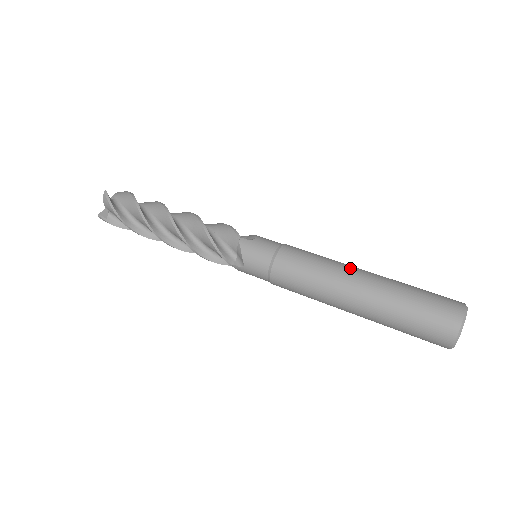
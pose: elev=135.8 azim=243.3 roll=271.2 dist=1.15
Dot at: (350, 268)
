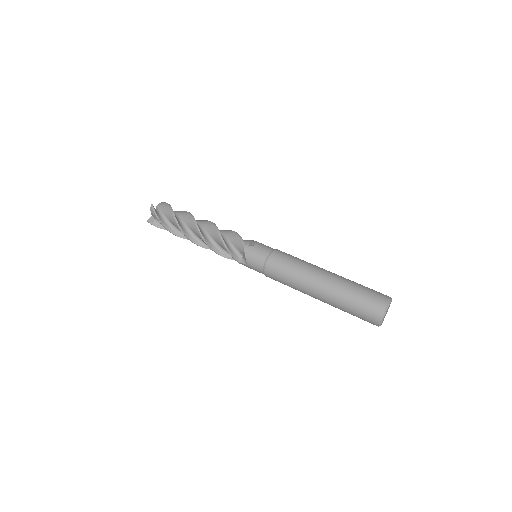
Dot at: (317, 270)
